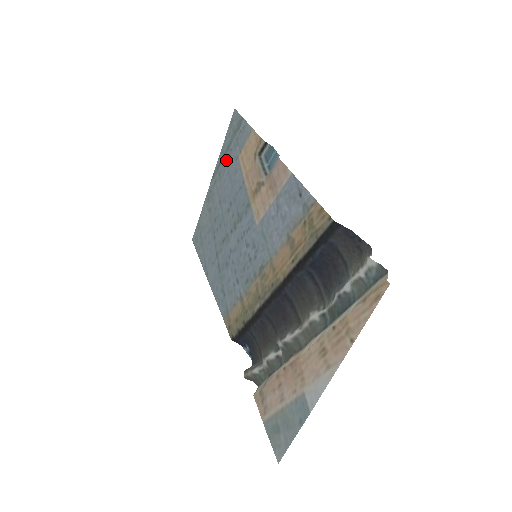
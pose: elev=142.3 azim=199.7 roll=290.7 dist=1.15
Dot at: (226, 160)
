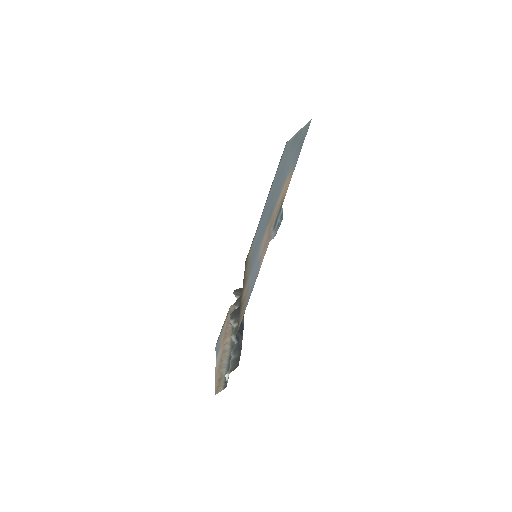
Dot at: (295, 148)
